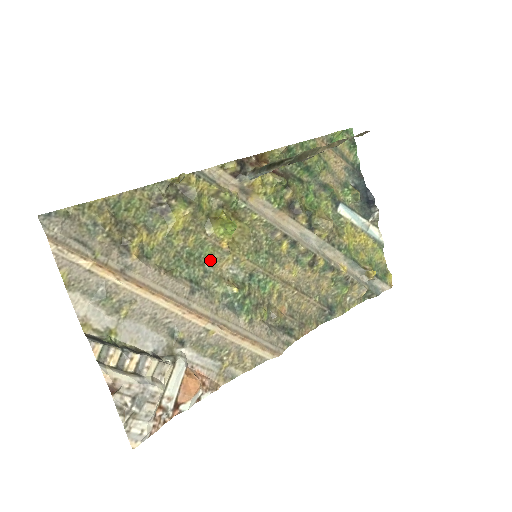
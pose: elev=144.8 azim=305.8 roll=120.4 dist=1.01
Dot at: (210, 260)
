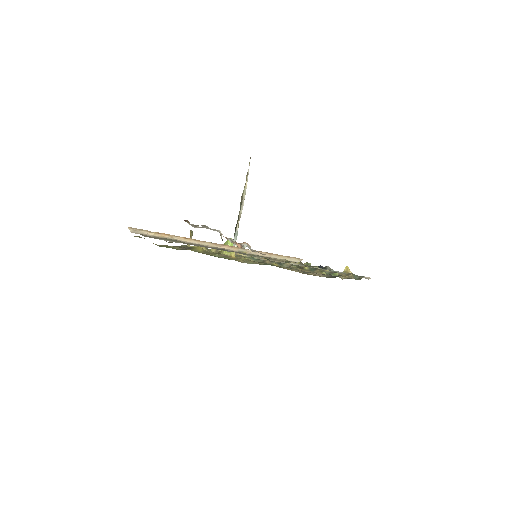
Dot at: occluded
